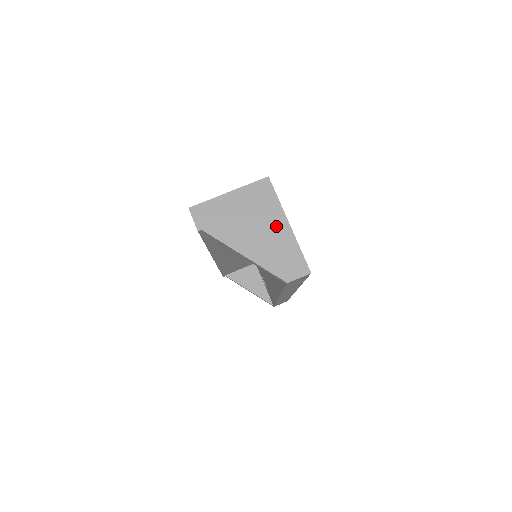
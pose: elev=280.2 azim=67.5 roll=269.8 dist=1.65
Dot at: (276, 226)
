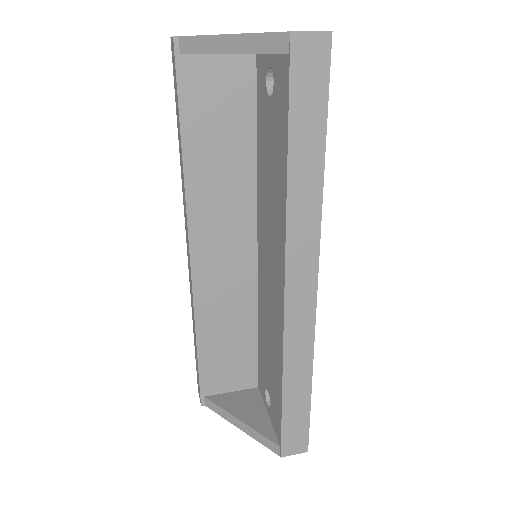
Dot at: occluded
